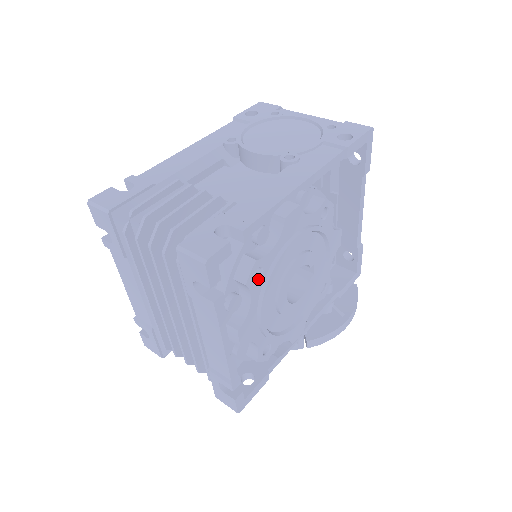
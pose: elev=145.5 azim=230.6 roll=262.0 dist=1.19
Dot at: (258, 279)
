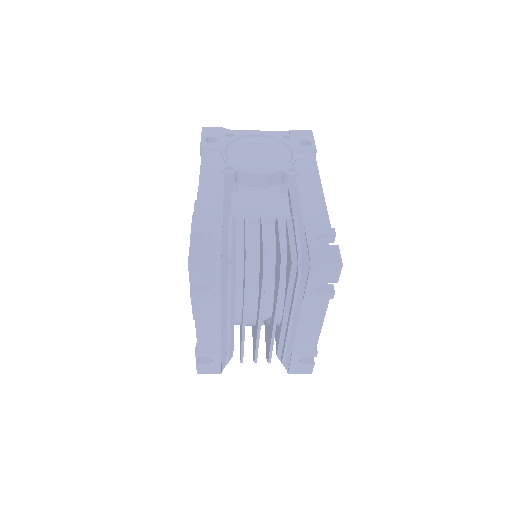
Dot at: occluded
